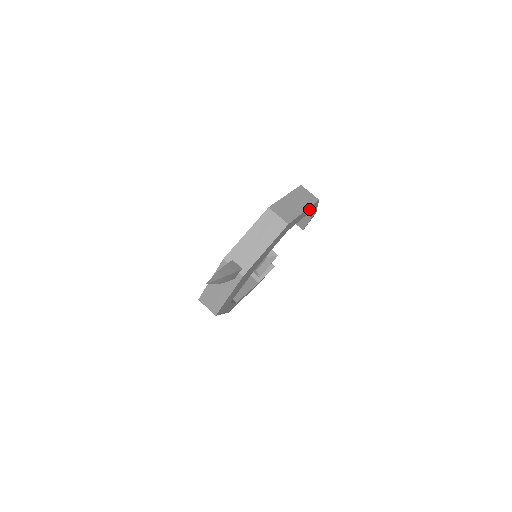
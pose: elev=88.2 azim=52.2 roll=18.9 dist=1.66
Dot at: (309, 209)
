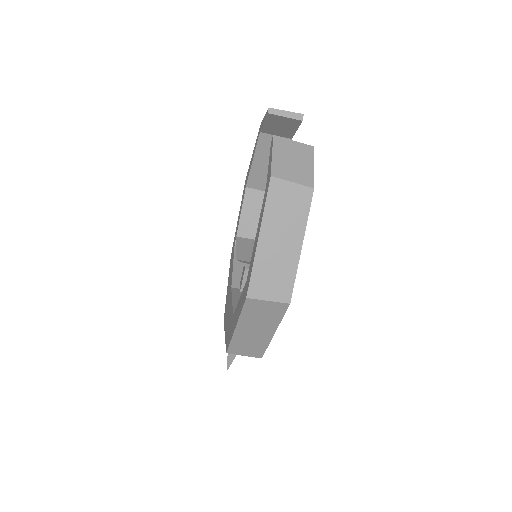
Dot at: occluded
